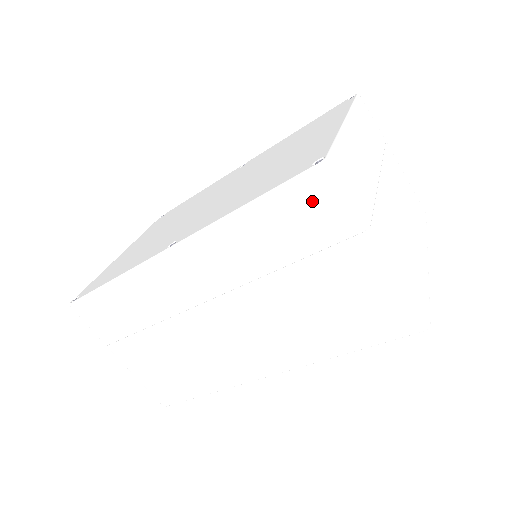
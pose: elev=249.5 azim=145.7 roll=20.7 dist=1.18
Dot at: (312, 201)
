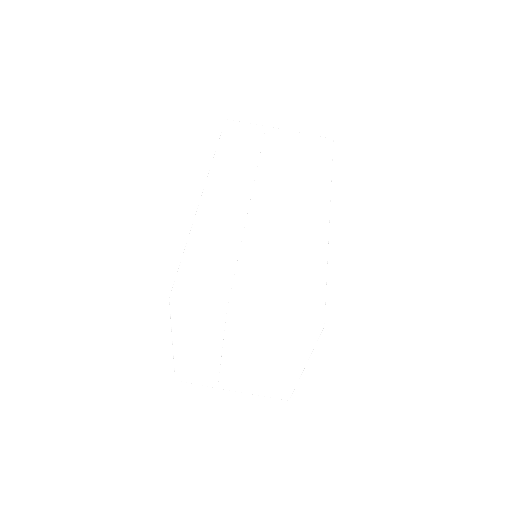
Dot at: (238, 130)
